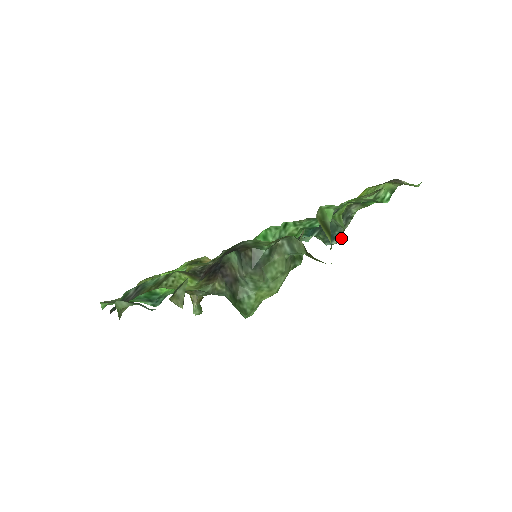
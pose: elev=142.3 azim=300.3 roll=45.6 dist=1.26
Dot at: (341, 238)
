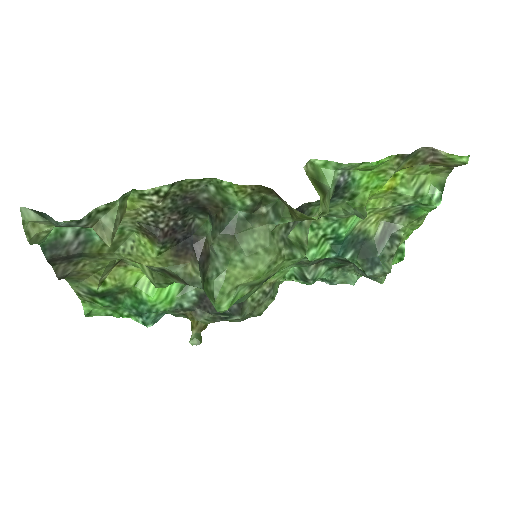
Dot at: (387, 267)
